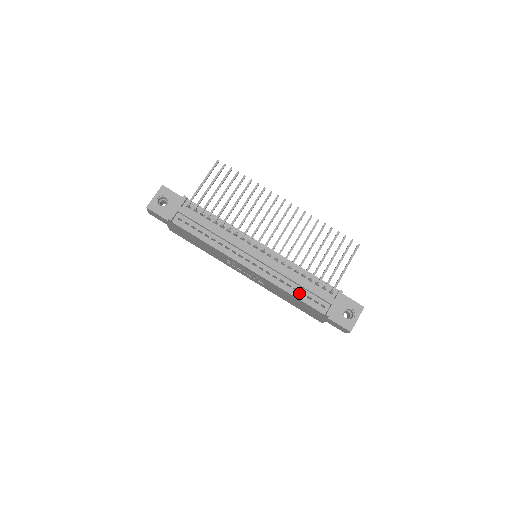
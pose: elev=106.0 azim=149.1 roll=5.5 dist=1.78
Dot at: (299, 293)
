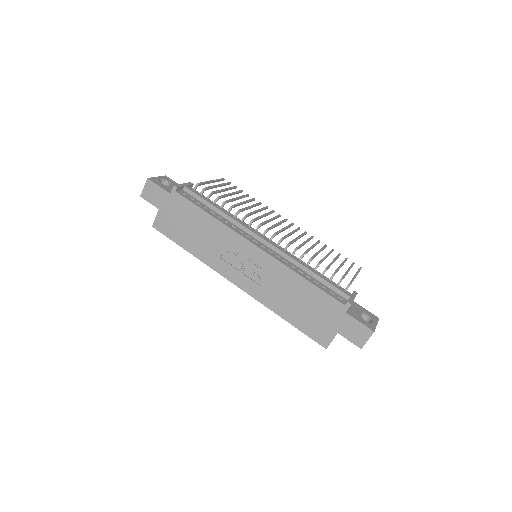
Dot at: (313, 281)
